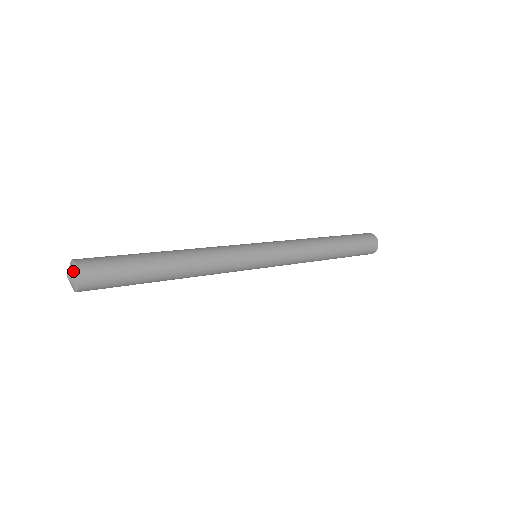
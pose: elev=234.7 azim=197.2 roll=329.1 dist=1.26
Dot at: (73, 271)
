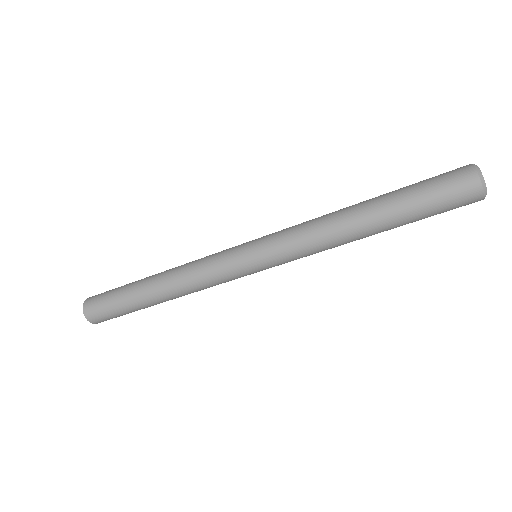
Dot at: (84, 309)
